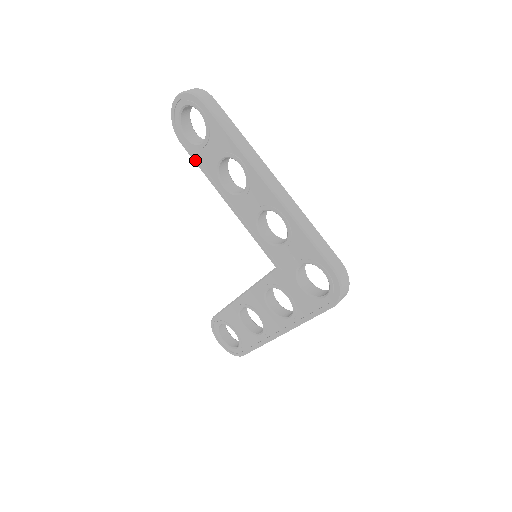
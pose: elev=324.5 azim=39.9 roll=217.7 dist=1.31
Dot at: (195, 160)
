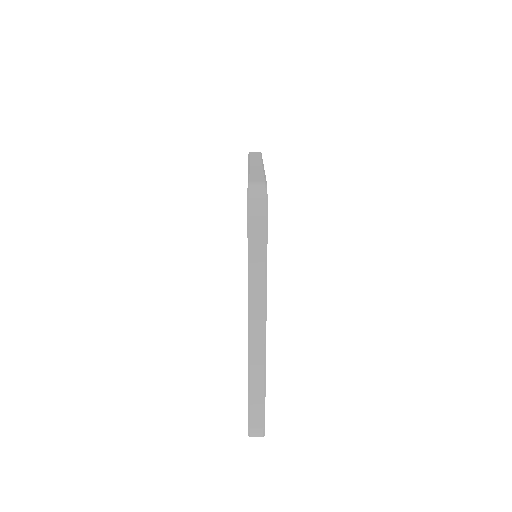
Dot at: occluded
